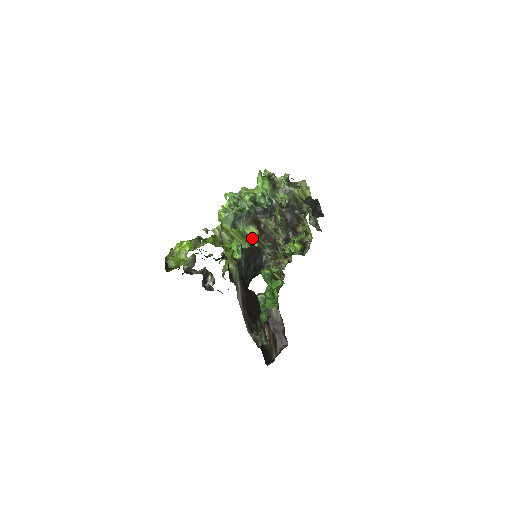
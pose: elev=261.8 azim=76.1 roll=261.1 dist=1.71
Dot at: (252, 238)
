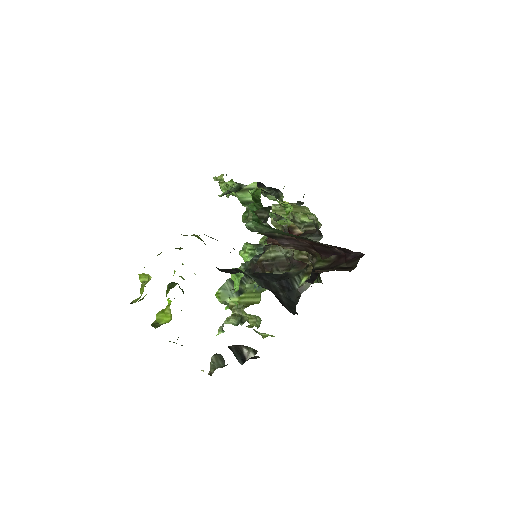
Dot at: occluded
